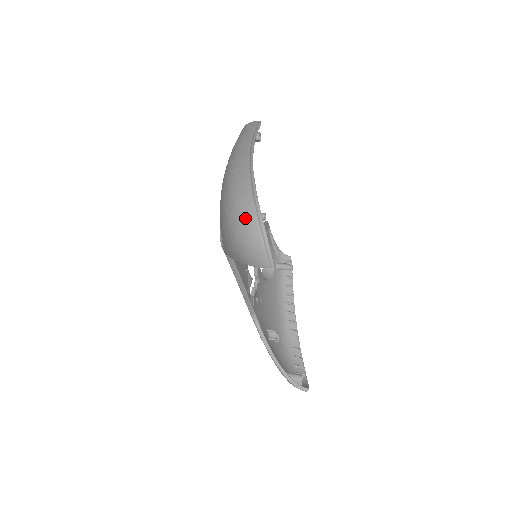
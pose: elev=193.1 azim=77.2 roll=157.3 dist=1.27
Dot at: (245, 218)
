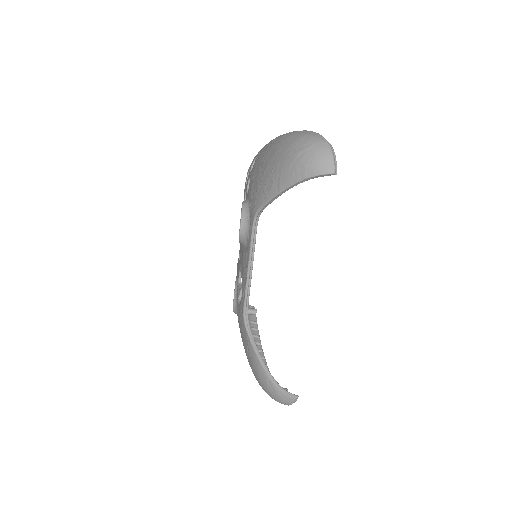
Dot at: (315, 139)
